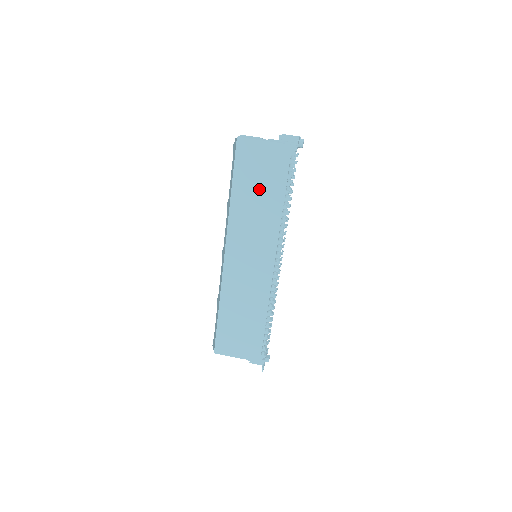
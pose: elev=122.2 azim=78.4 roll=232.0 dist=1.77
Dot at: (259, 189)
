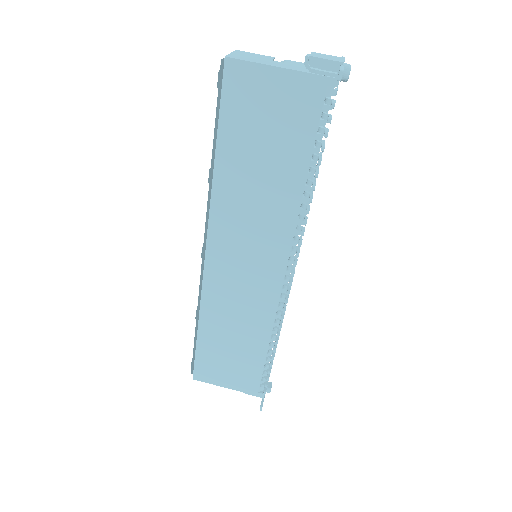
Dot at: (264, 155)
